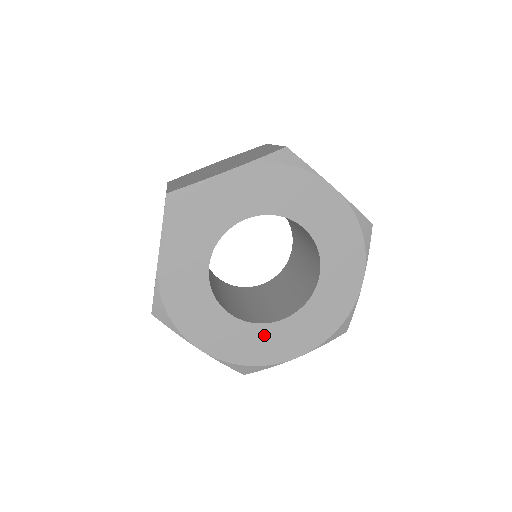
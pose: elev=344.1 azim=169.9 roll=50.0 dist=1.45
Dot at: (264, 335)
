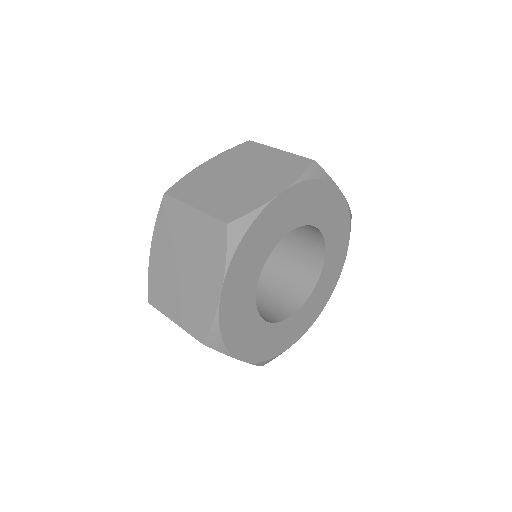
Dot at: (284, 329)
